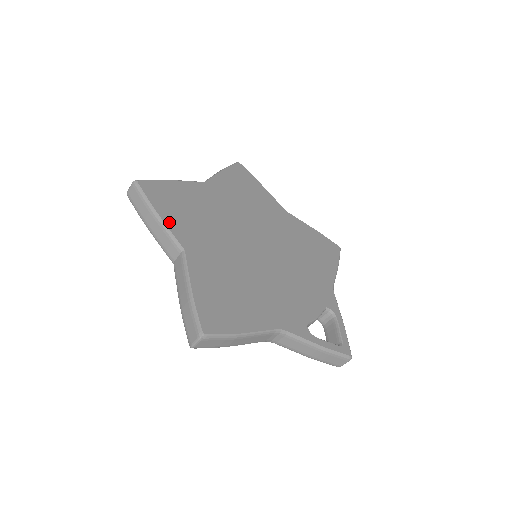
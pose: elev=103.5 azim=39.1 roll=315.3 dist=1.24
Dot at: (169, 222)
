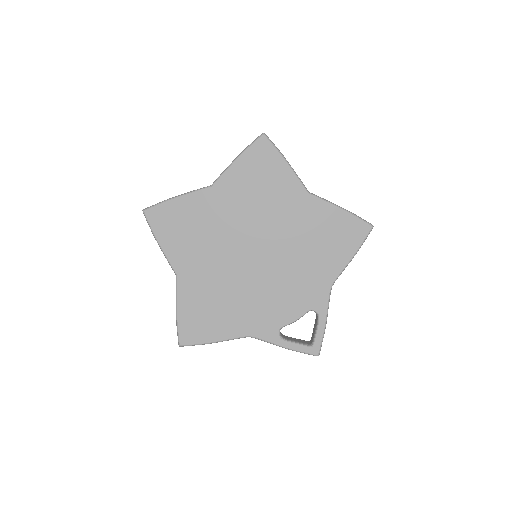
Dot at: (167, 249)
